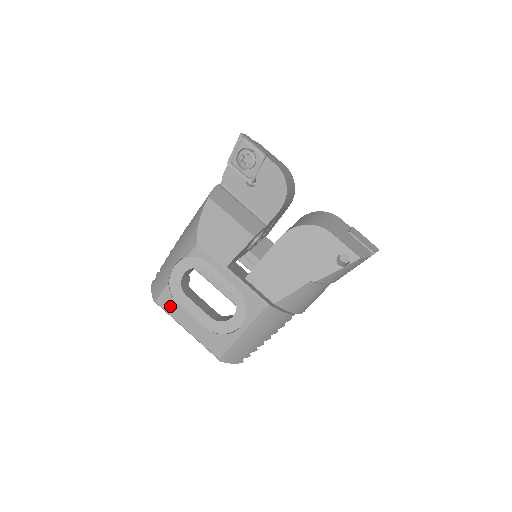
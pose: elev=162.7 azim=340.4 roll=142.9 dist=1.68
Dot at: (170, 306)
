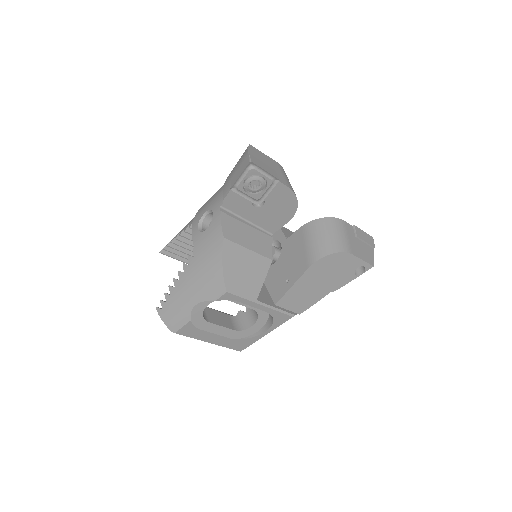
Dot at: (192, 333)
